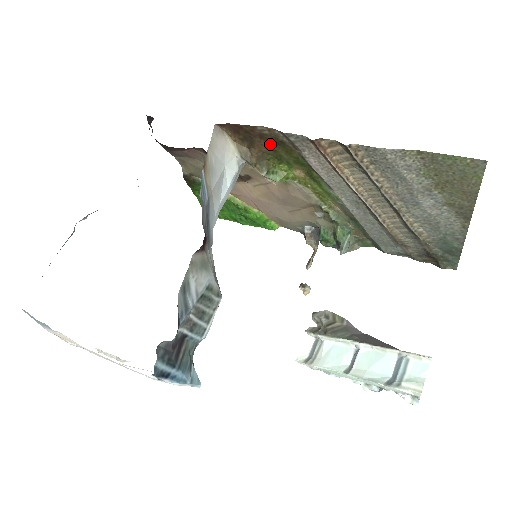
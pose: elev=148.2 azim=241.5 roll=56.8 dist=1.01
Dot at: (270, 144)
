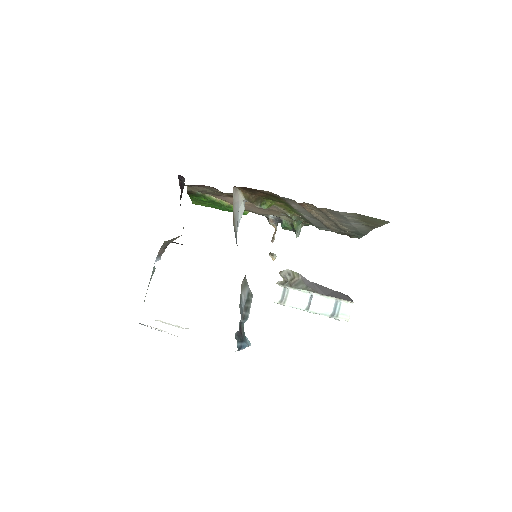
Dot at: (266, 195)
